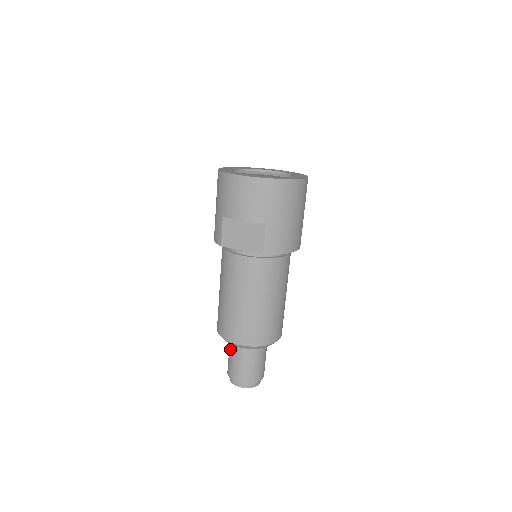
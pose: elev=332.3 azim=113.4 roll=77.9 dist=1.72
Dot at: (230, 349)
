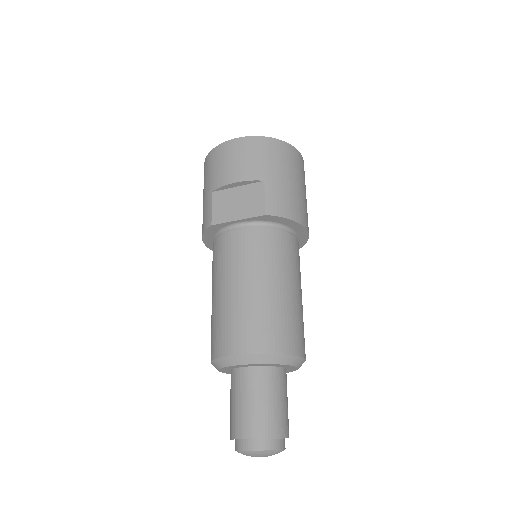
Dot at: (232, 388)
